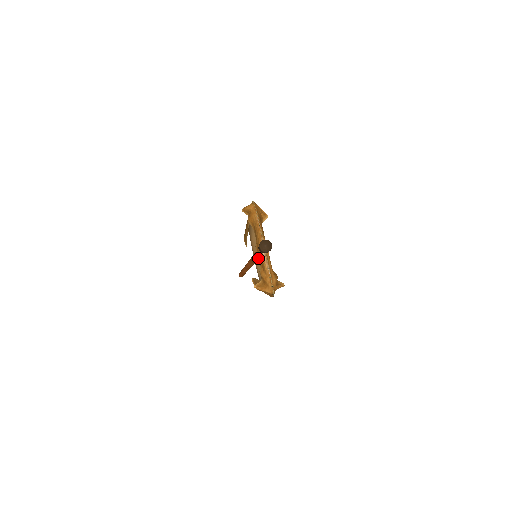
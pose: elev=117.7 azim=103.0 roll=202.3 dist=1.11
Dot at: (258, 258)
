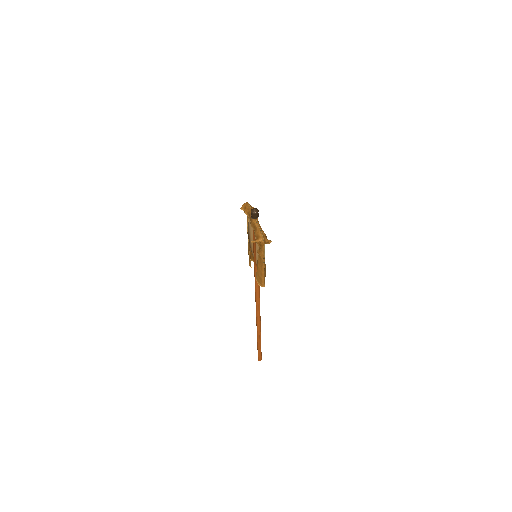
Dot at: (255, 245)
